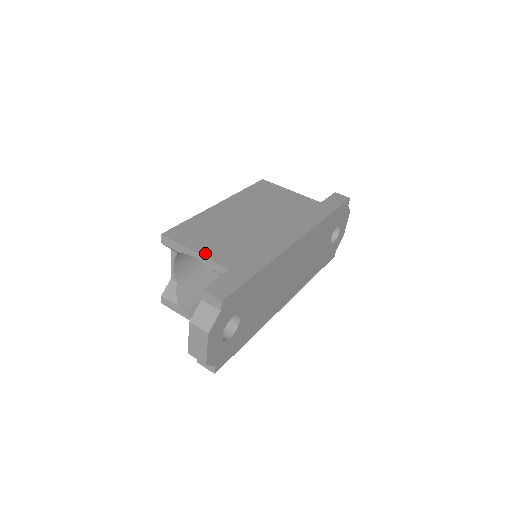
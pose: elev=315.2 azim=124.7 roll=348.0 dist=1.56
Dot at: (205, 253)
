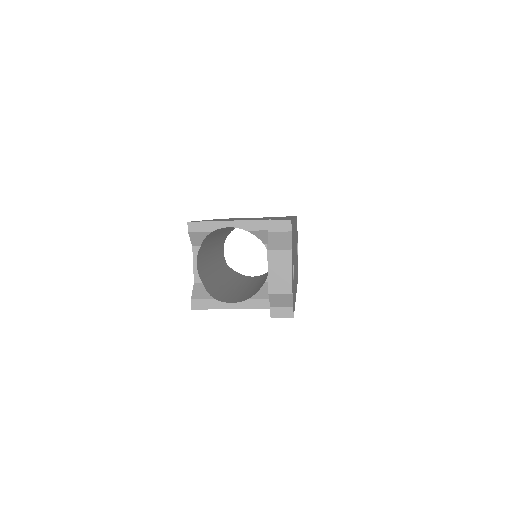
Dot at: (239, 220)
